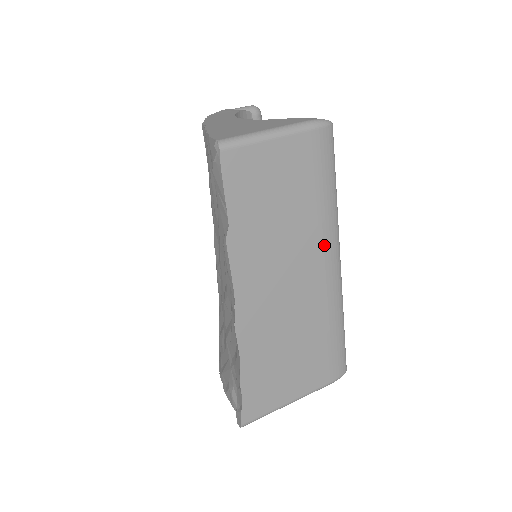
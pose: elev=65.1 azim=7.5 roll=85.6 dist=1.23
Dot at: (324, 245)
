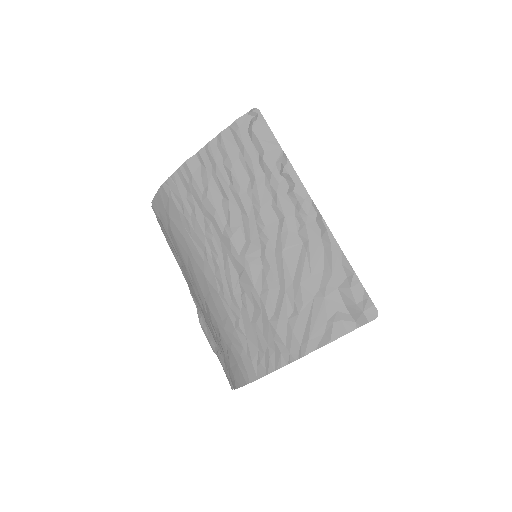
Dot at: occluded
